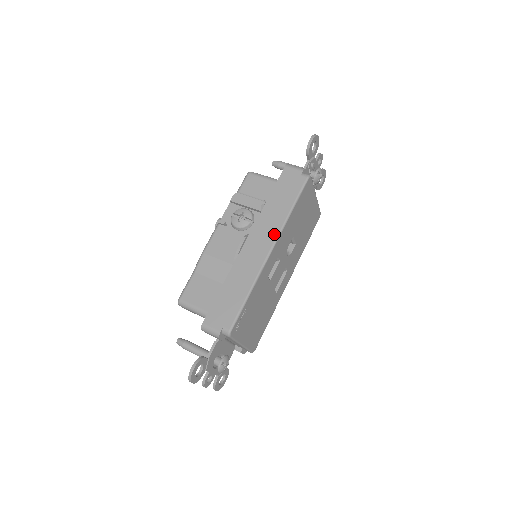
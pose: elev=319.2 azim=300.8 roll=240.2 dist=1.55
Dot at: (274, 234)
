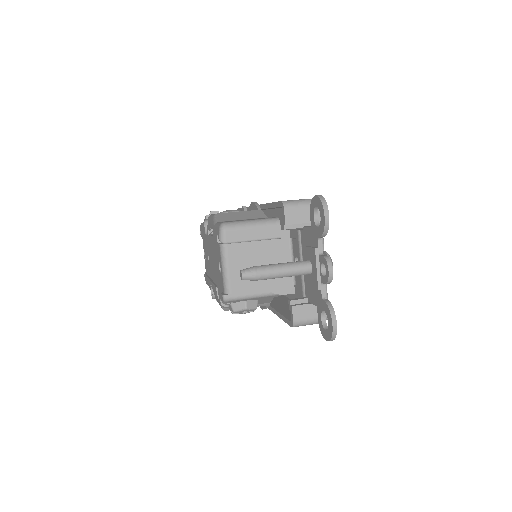
Dot at: occluded
